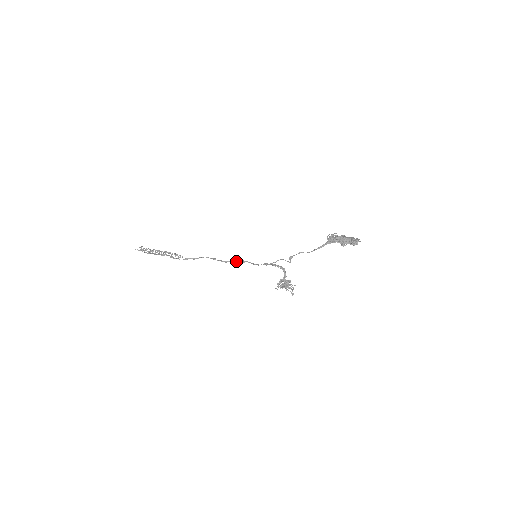
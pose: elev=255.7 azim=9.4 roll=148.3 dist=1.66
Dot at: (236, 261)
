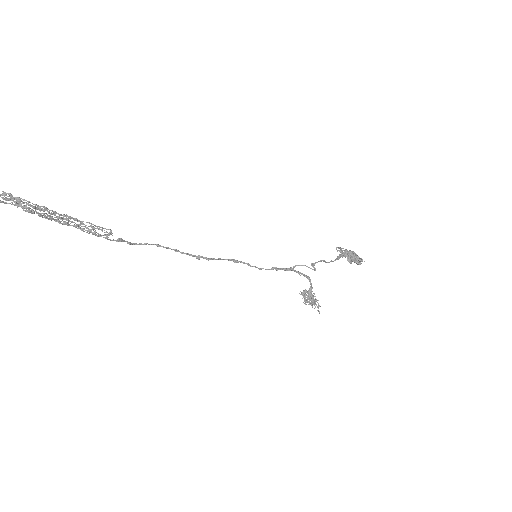
Dot at: (221, 259)
